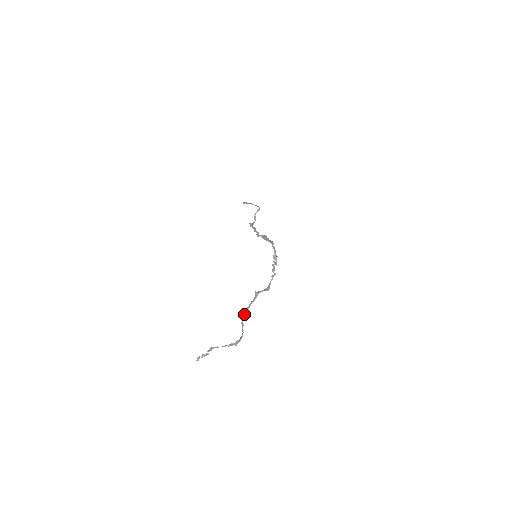
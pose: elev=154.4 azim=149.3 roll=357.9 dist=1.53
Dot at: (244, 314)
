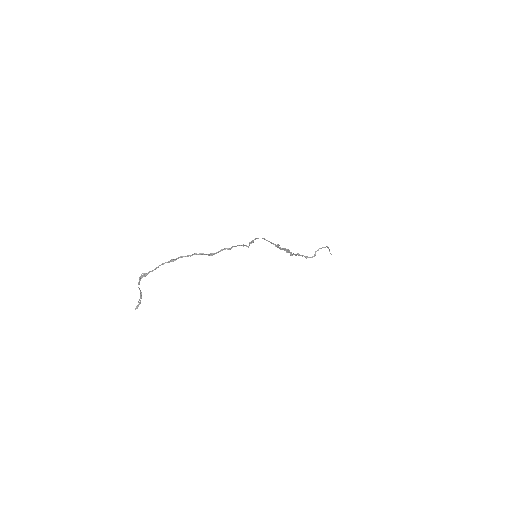
Dot at: (167, 262)
